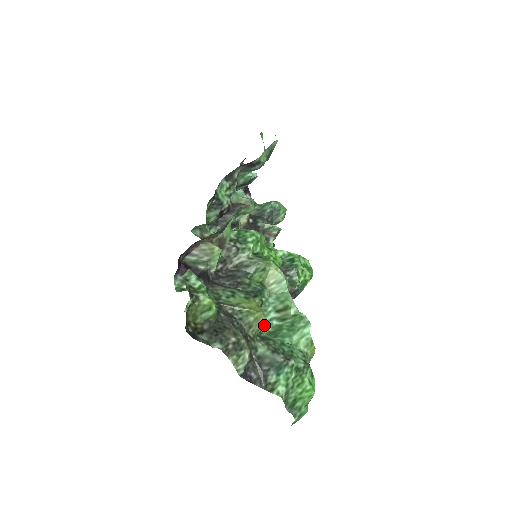
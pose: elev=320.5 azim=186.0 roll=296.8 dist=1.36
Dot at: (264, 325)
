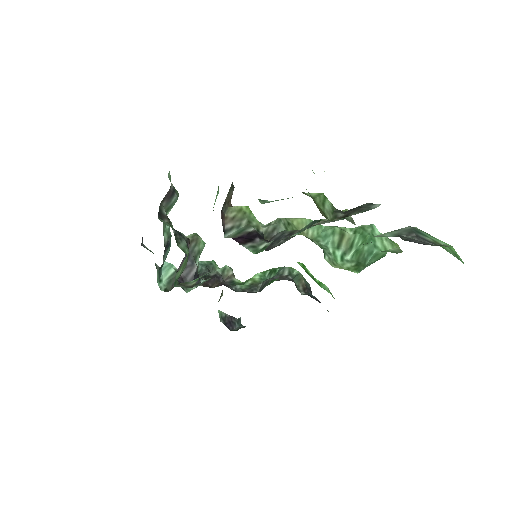
Dot at: (344, 266)
